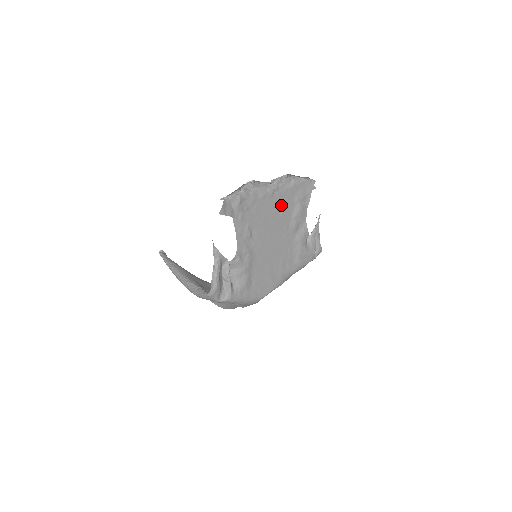
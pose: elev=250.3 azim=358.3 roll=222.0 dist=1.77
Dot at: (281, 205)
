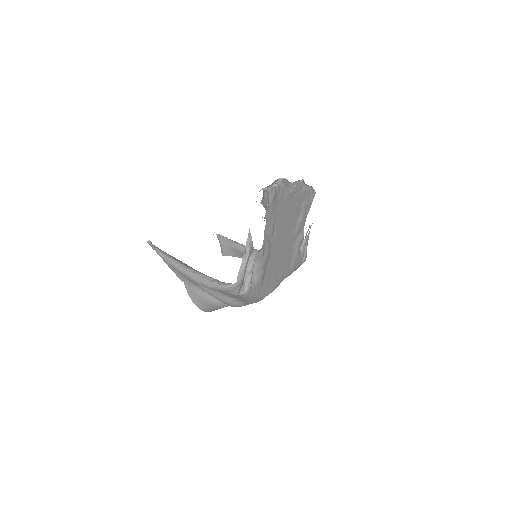
Dot at: (294, 208)
